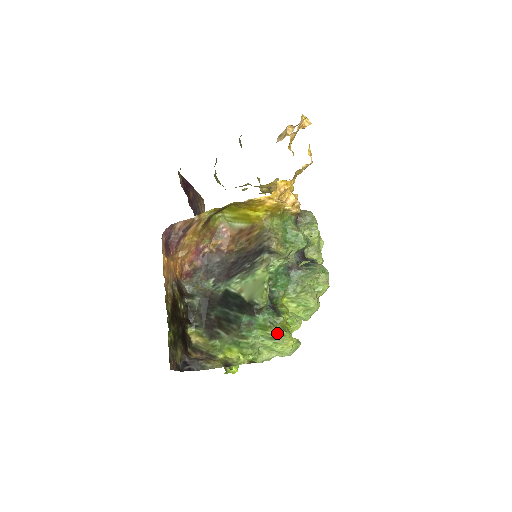
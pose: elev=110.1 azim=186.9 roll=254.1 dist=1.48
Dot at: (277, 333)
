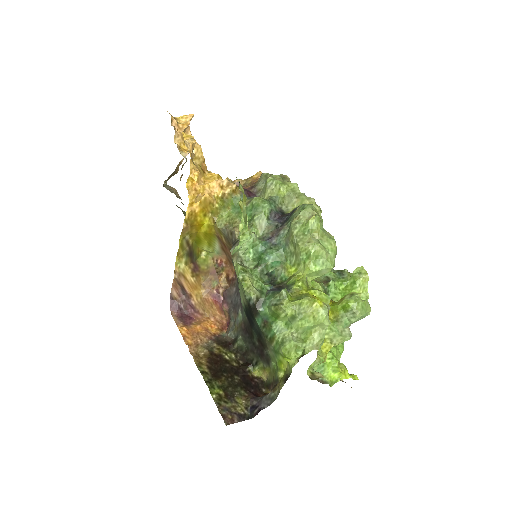
Dot at: (289, 309)
